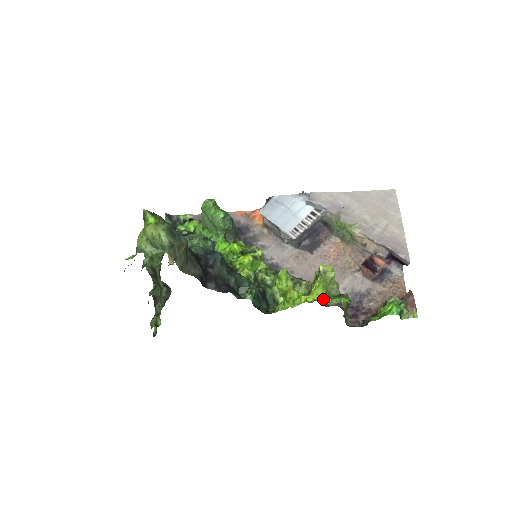
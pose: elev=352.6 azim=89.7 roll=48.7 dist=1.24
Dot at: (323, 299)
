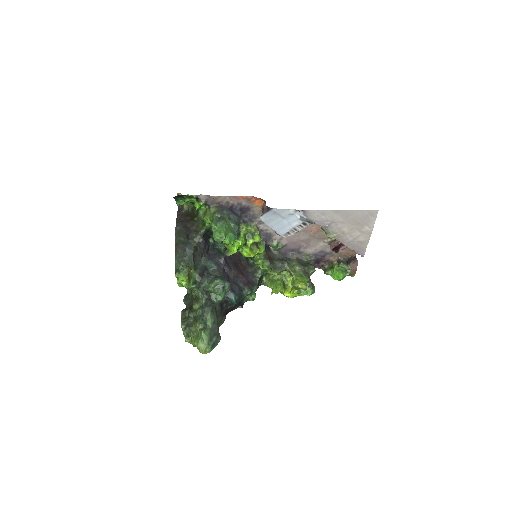
Dot at: (297, 295)
